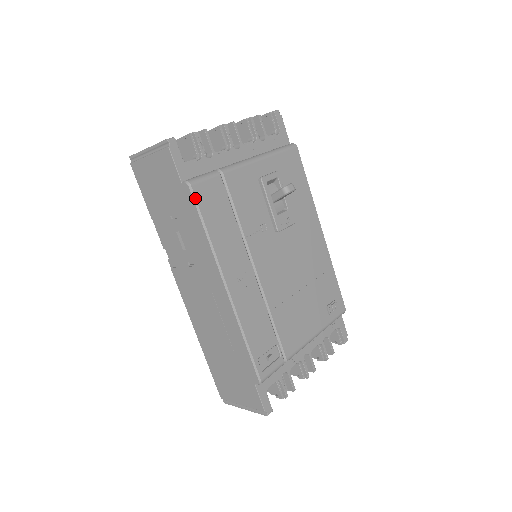
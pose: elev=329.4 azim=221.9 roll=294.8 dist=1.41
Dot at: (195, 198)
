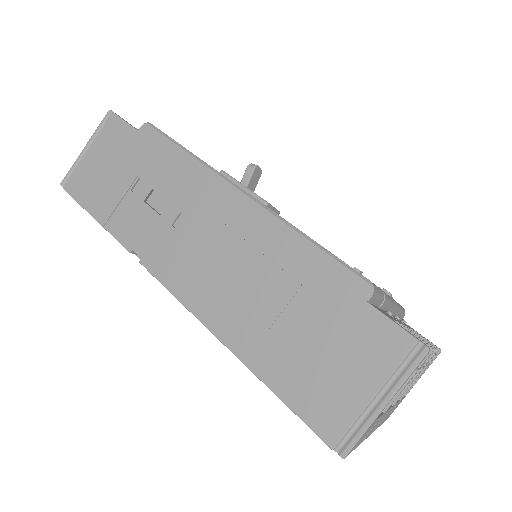
Dot at: (159, 130)
